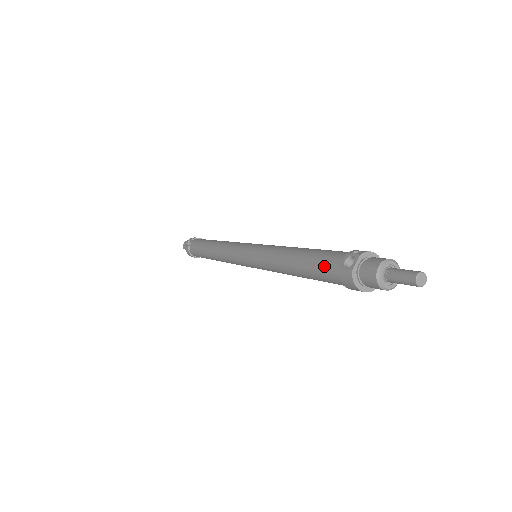
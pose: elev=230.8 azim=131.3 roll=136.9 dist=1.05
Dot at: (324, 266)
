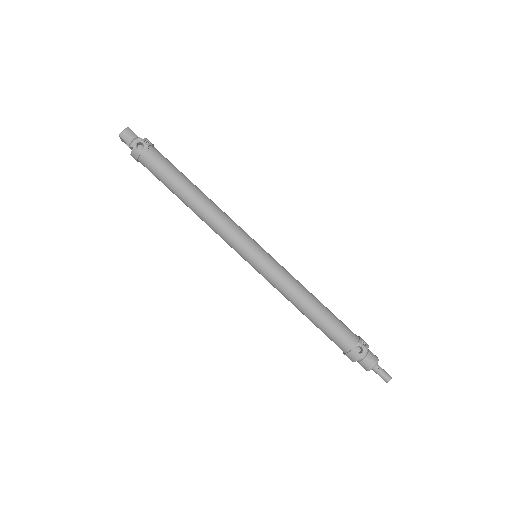
Dot at: (340, 338)
